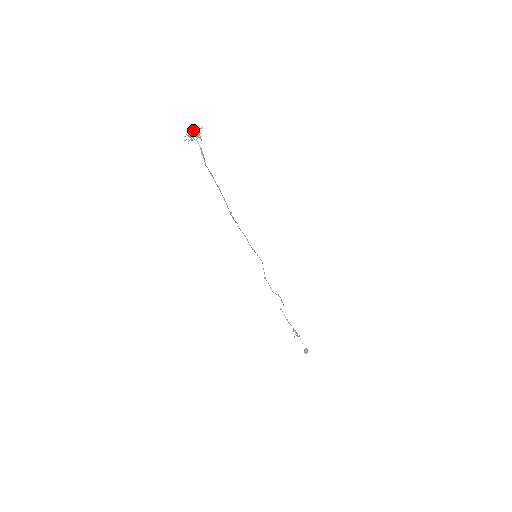
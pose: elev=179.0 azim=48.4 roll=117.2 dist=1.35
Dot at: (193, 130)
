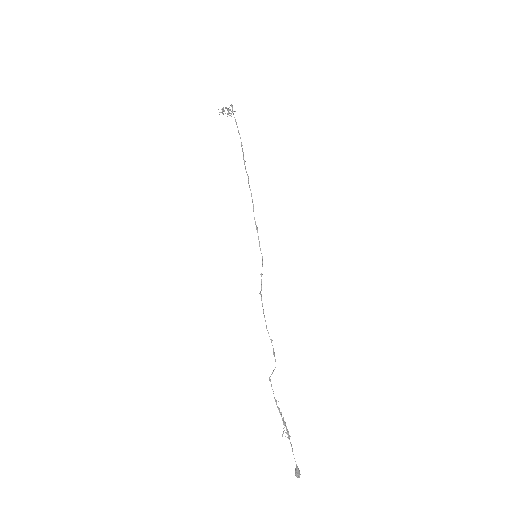
Dot at: (227, 108)
